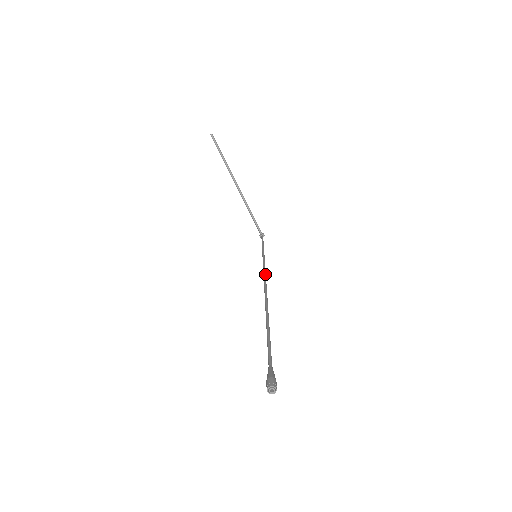
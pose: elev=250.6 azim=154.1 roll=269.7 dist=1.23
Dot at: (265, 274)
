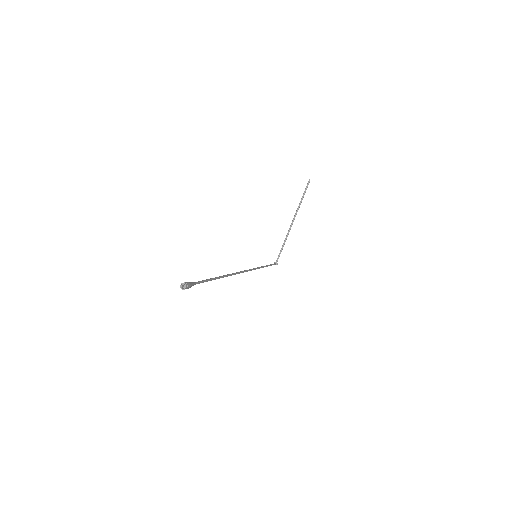
Dot at: (250, 270)
